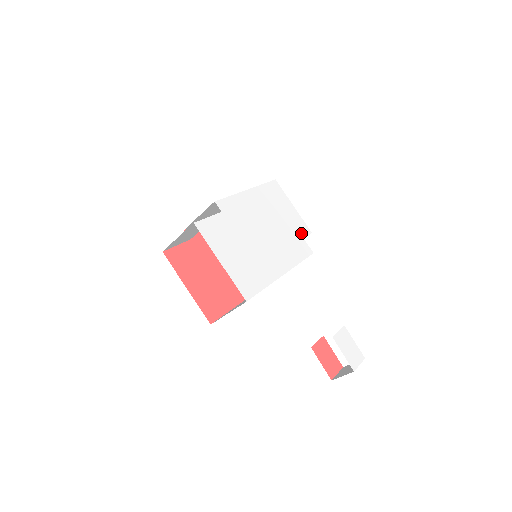
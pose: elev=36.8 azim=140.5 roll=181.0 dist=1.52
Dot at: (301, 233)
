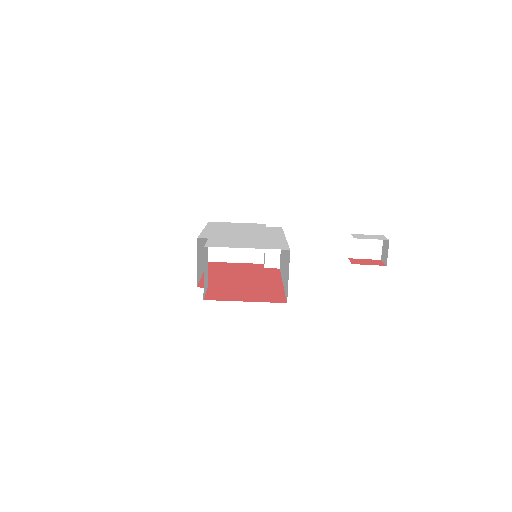
Dot at: (261, 226)
